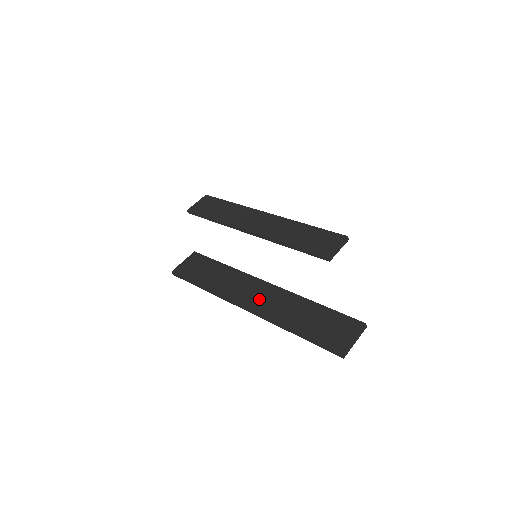
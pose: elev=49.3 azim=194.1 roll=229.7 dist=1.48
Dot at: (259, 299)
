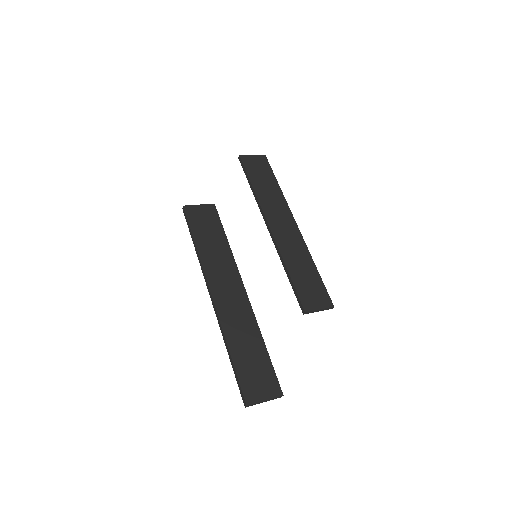
Dot at: (227, 299)
